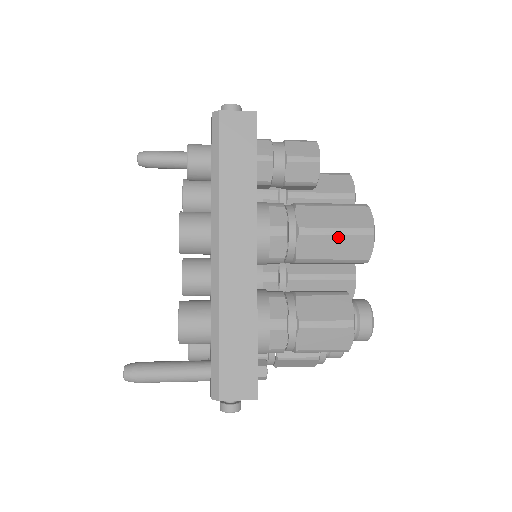
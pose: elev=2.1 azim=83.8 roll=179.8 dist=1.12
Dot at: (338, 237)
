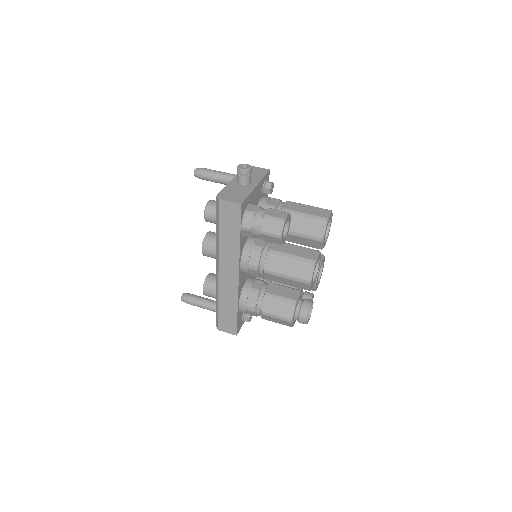
Dot at: (288, 279)
